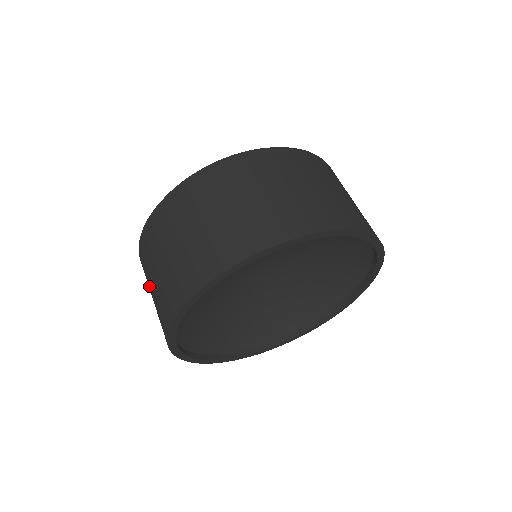
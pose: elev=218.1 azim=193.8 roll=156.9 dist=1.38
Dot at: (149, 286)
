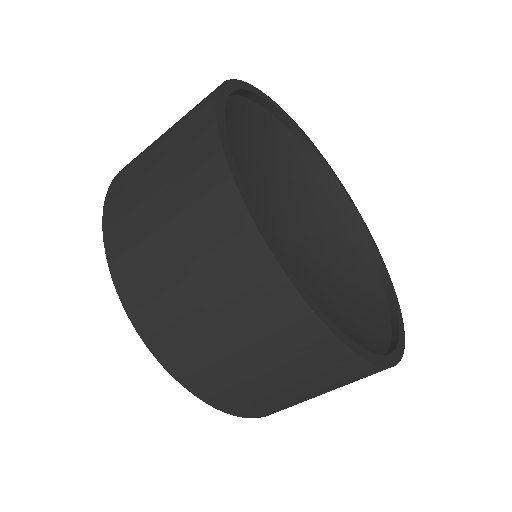
Dot at: (246, 375)
